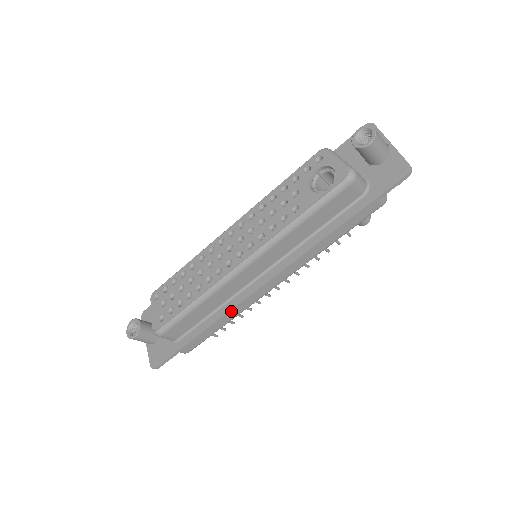
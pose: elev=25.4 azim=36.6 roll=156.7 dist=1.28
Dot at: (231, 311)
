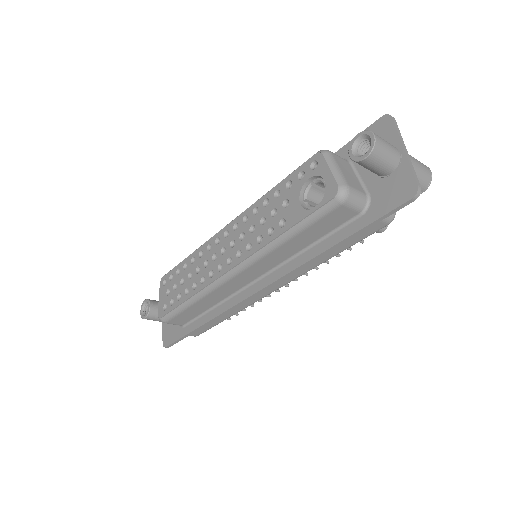
Dot at: (227, 311)
